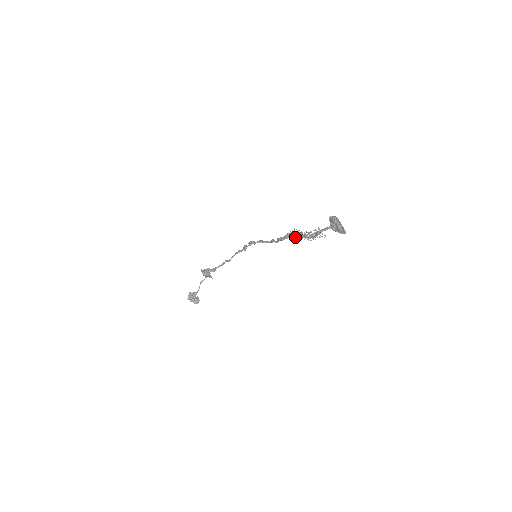
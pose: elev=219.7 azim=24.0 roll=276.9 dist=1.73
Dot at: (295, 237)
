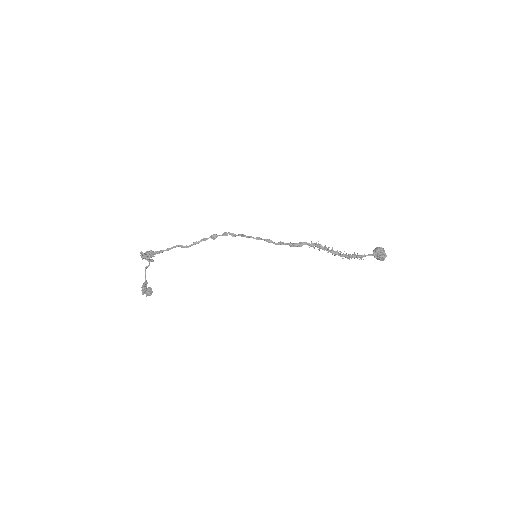
Dot at: occluded
